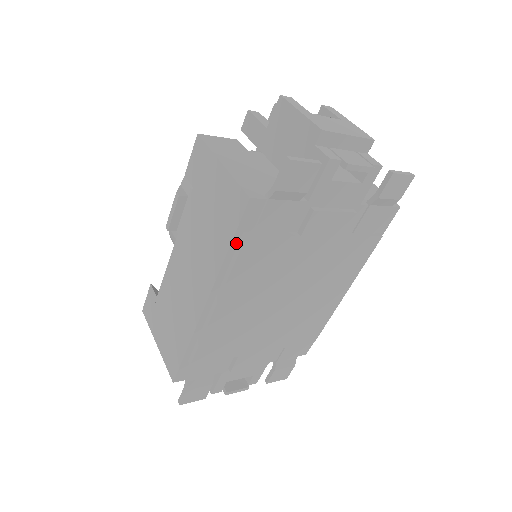
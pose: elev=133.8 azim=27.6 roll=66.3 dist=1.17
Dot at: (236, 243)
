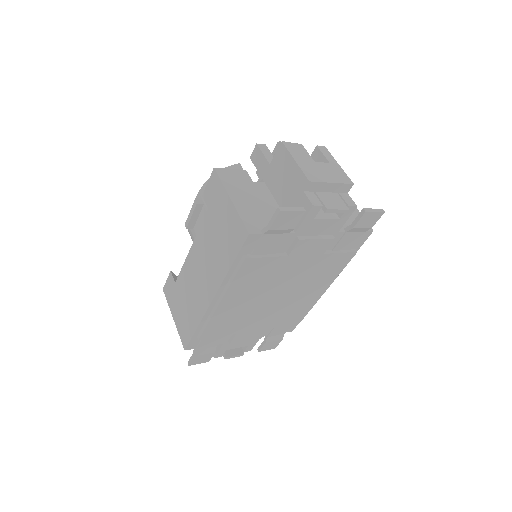
Dot at: (237, 261)
